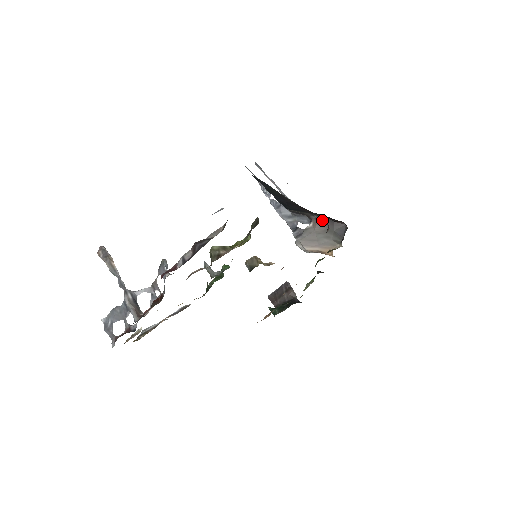
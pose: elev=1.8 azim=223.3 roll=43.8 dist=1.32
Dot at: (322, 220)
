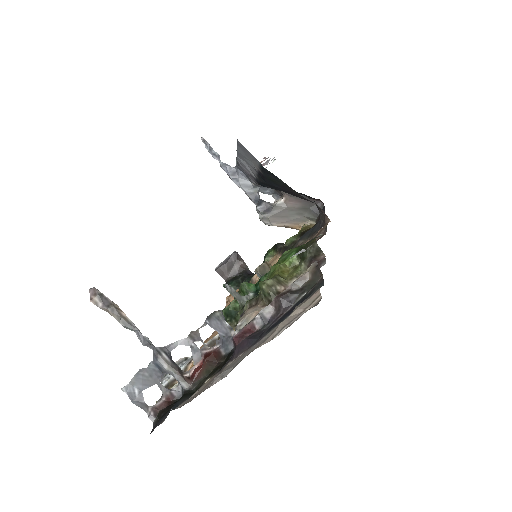
Dot at: (297, 197)
